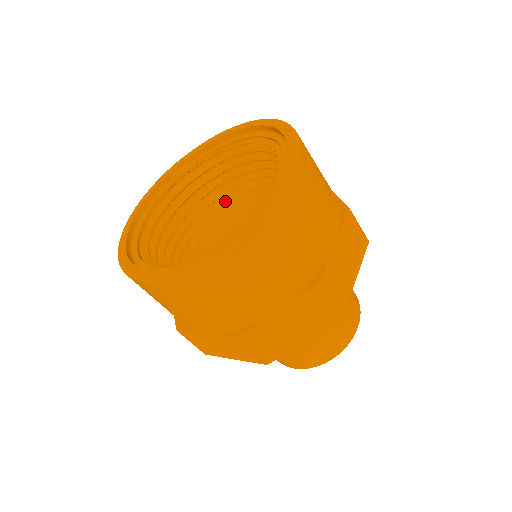
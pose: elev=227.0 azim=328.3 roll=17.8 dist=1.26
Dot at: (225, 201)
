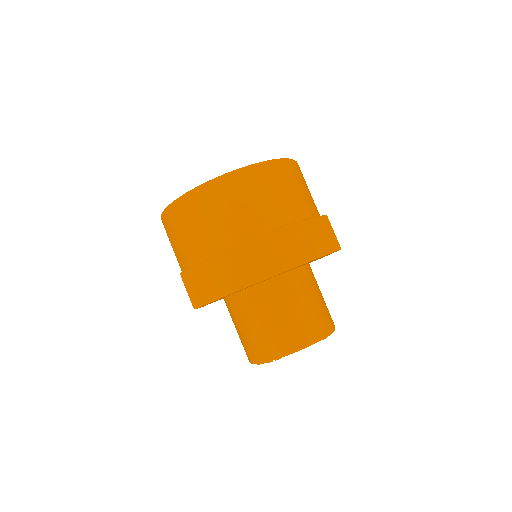
Dot at: occluded
